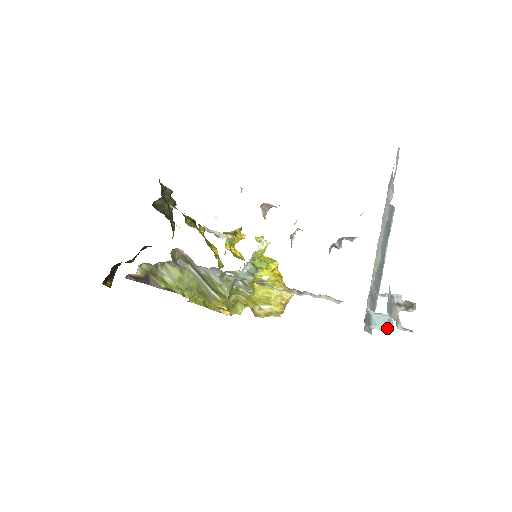
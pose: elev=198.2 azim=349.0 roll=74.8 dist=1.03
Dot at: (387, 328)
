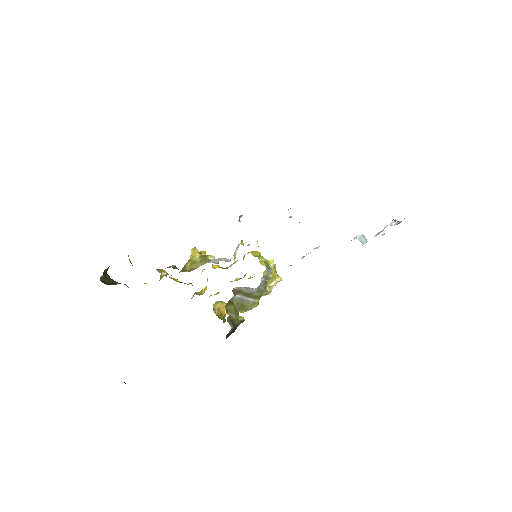
Dot at: (367, 241)
